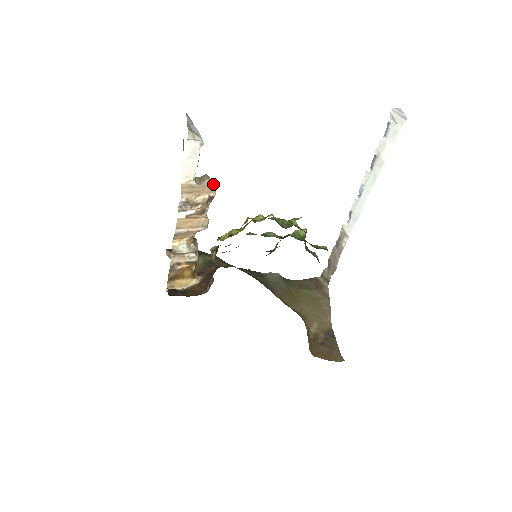
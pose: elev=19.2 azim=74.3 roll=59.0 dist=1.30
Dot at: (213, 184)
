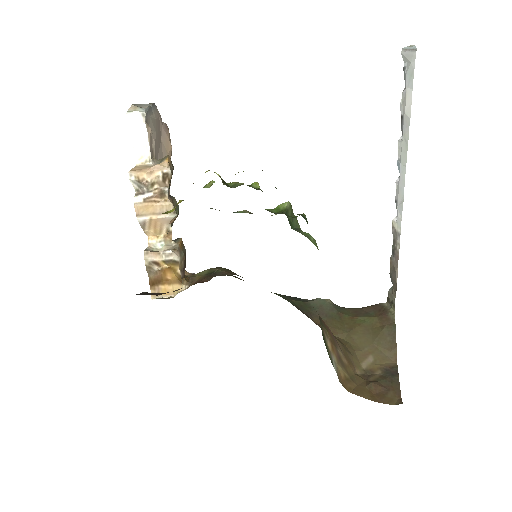
Dot at: (166, 159)
